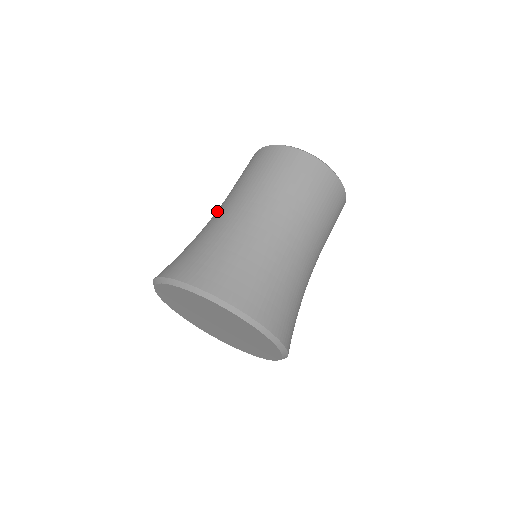
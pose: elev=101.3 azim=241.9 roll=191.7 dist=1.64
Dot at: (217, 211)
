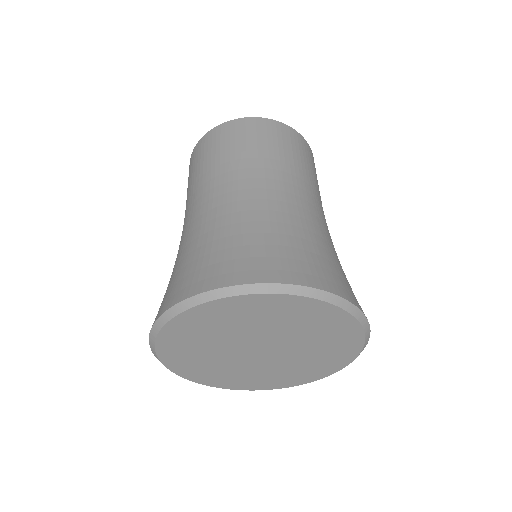
Dot at: (184, 225)
